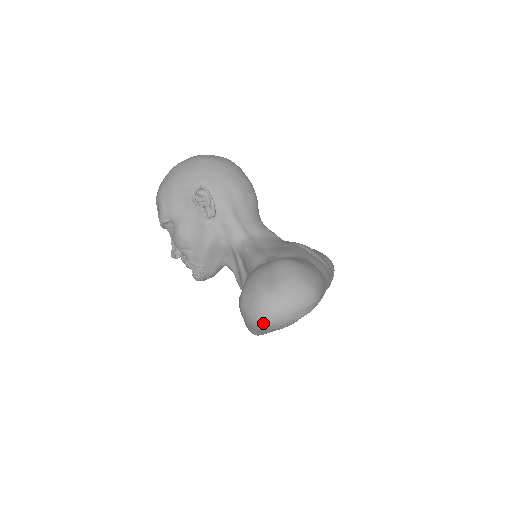
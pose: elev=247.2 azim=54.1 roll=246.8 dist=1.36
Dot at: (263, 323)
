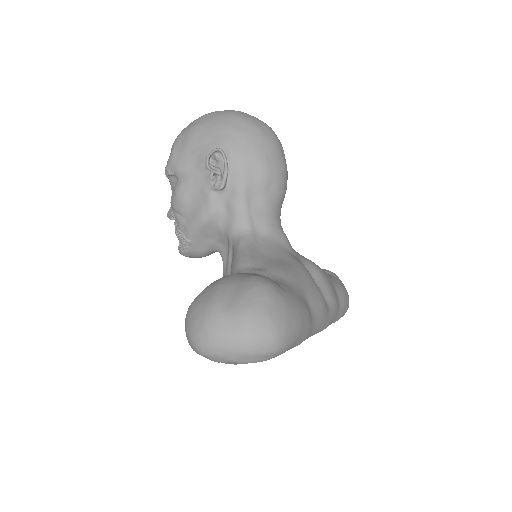
Dot at: (199, 348)
